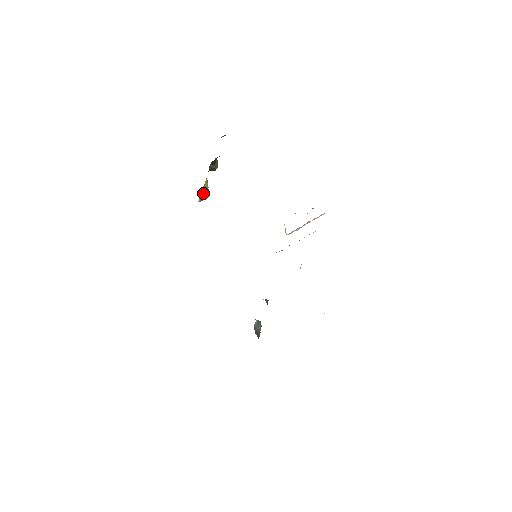
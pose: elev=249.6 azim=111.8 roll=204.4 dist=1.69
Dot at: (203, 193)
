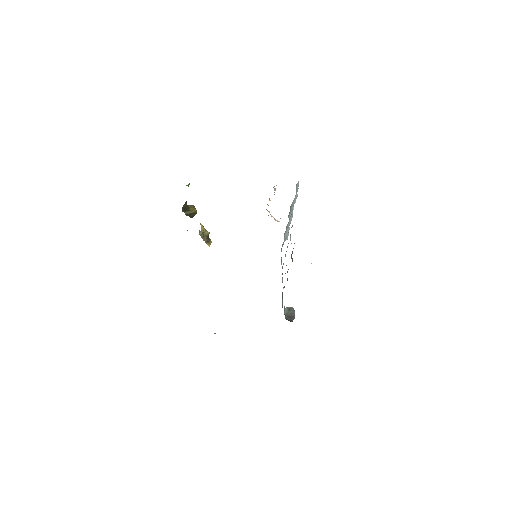
Dot at: (203, 237)
